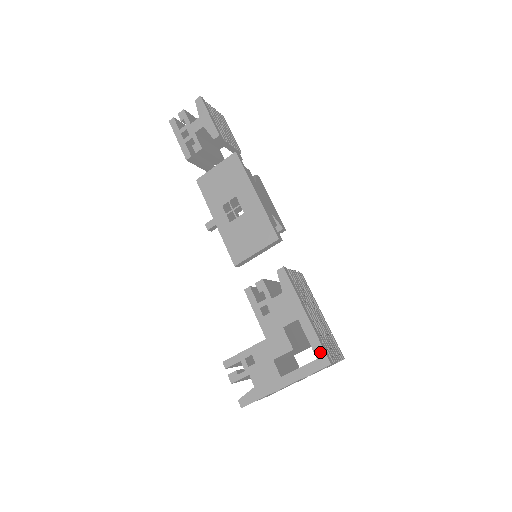
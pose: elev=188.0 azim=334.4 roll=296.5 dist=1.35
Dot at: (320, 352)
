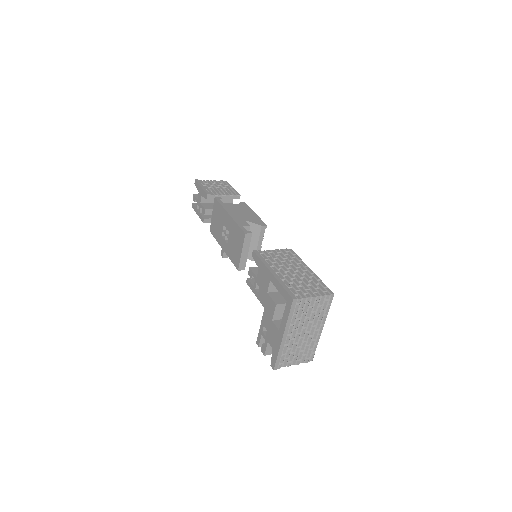
Dot at: (286, 295)
